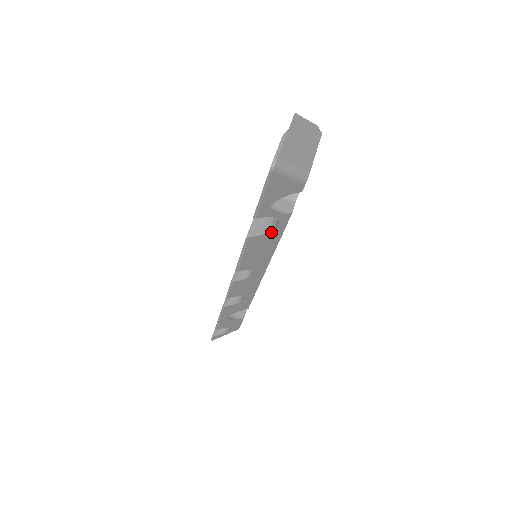
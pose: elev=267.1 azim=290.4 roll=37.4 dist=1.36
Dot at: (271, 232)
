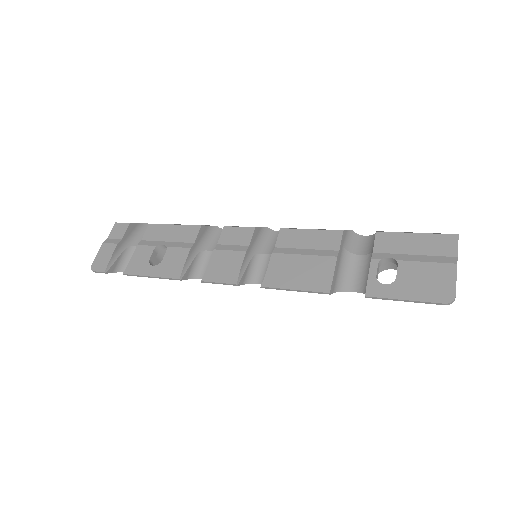
Dot at: (339, 291)
